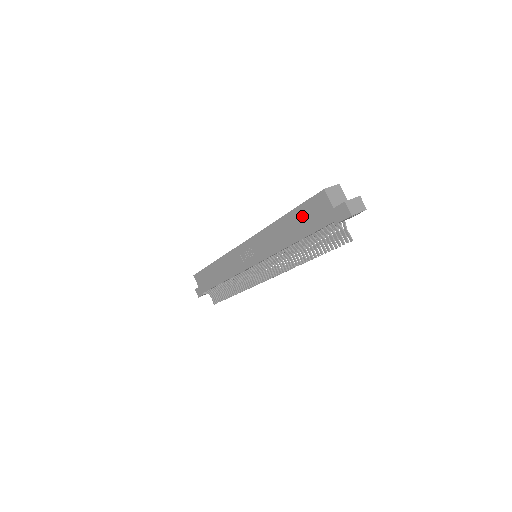
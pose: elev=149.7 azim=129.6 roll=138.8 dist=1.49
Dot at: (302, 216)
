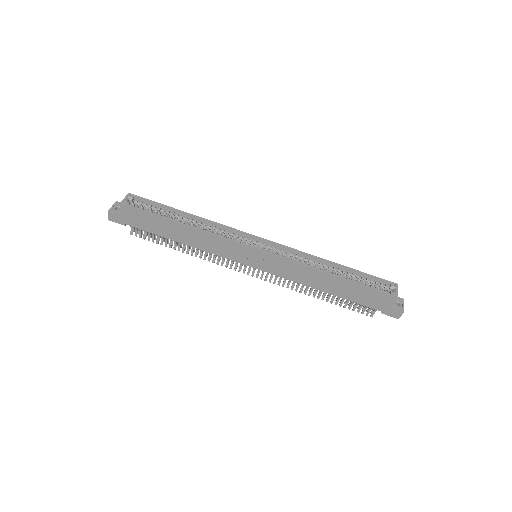
Dot at: (357, 291)
